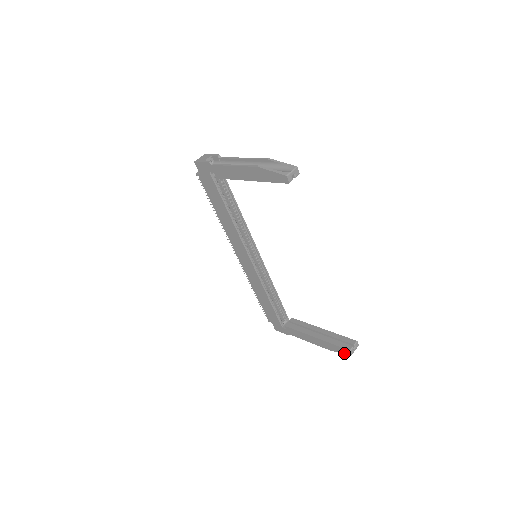
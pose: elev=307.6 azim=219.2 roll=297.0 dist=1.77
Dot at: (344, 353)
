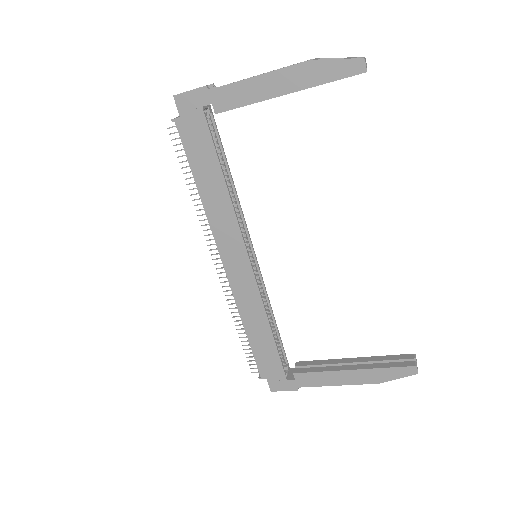
Dot at: (404, 376)
